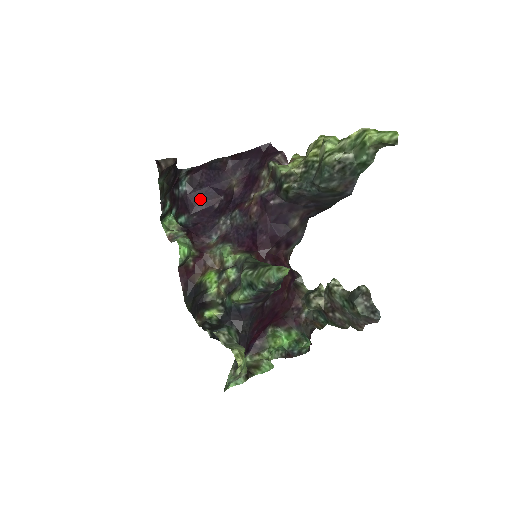
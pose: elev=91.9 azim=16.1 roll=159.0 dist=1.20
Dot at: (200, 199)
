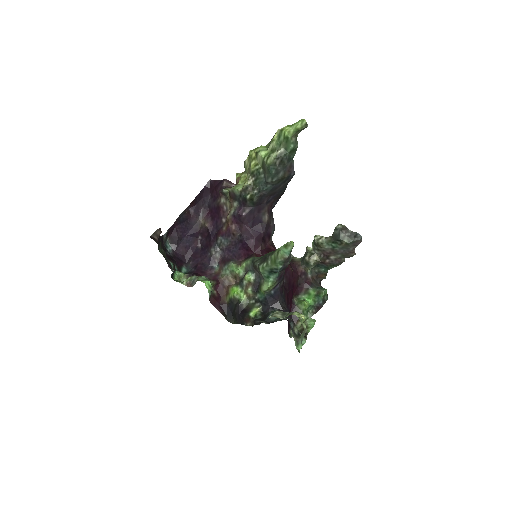
Dot at: (185, 249)
